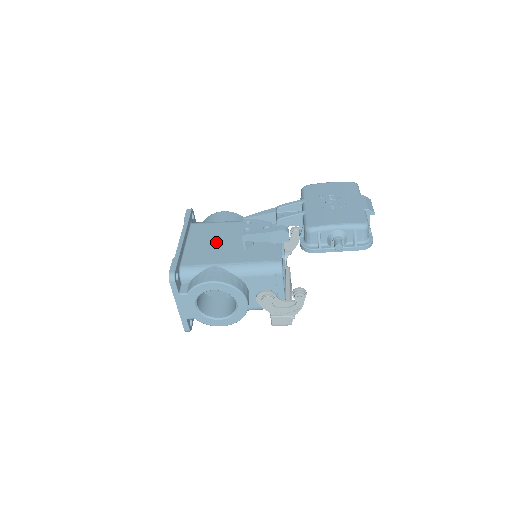
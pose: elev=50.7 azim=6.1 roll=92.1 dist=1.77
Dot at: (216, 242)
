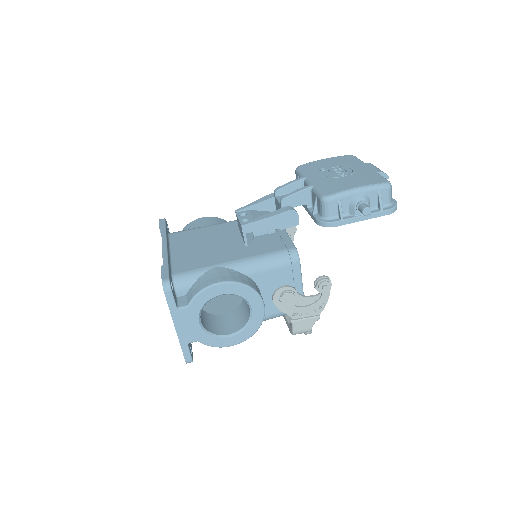
Dot at: (207, 245)
